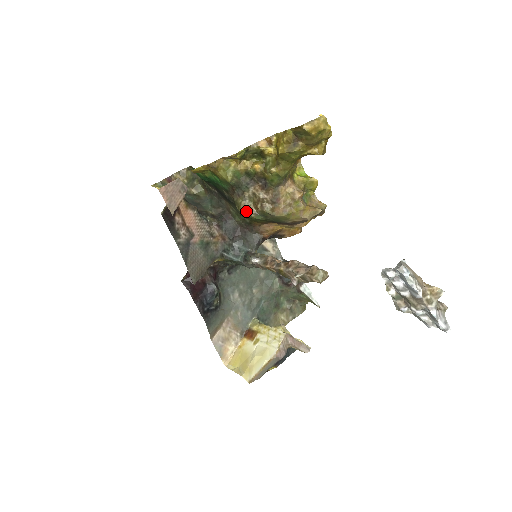
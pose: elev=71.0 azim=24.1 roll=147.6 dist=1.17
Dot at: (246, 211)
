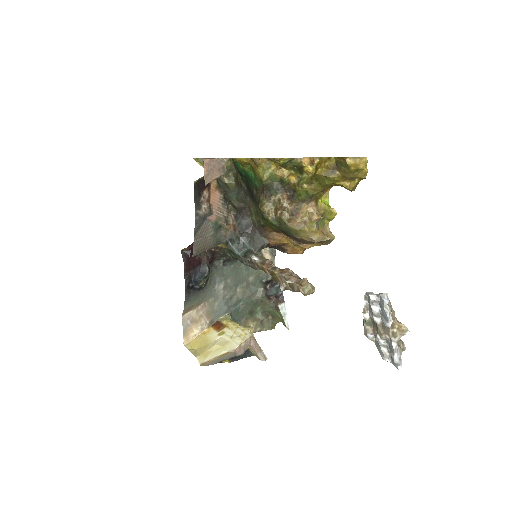
Dot at: (266, 212)
